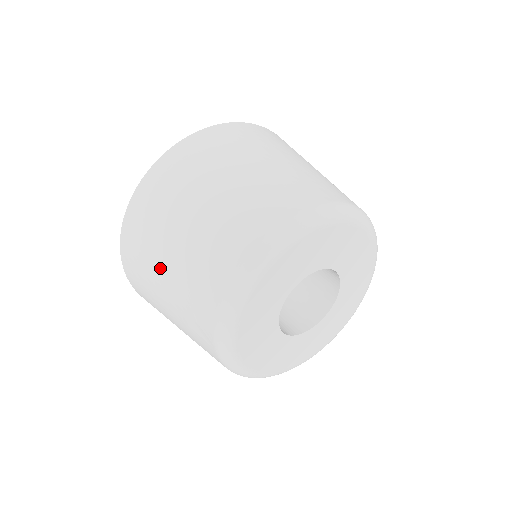
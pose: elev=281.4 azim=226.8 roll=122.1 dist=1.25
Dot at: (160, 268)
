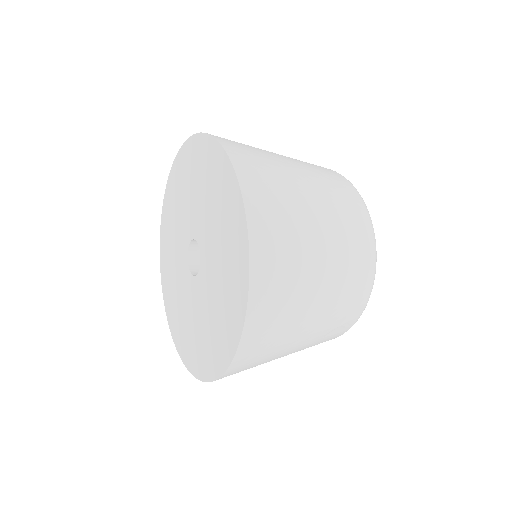
Dot at: (306, 319)
